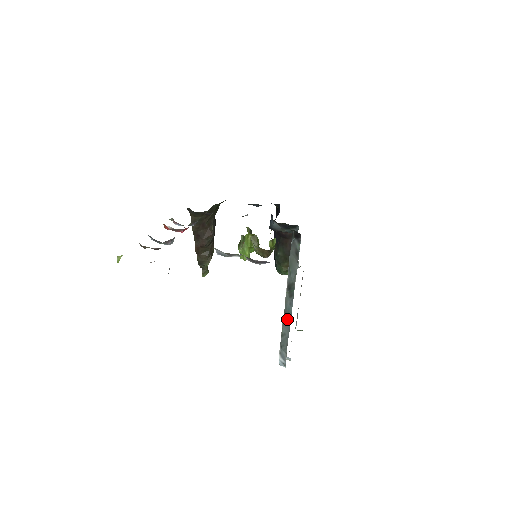
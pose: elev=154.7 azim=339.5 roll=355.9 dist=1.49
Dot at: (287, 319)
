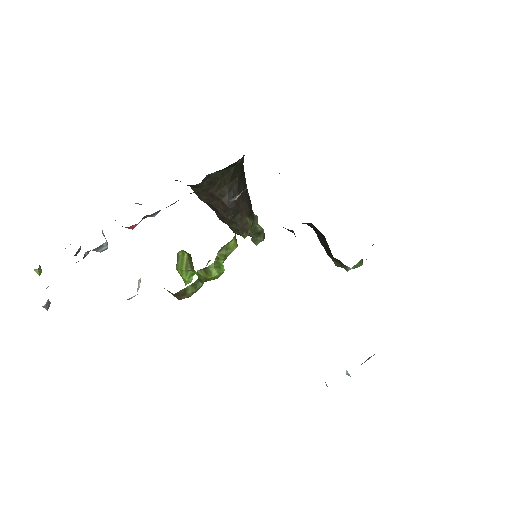
Dot at: occluded
